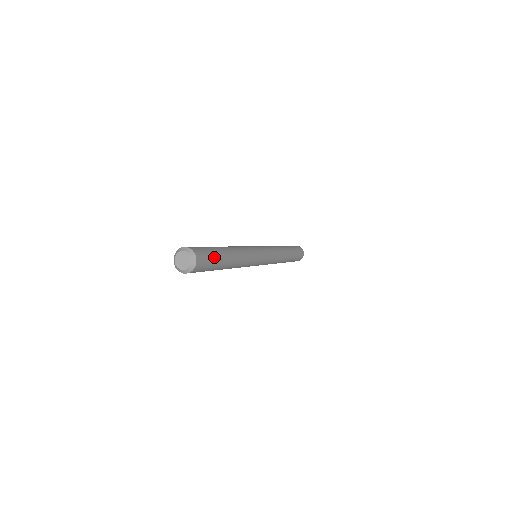
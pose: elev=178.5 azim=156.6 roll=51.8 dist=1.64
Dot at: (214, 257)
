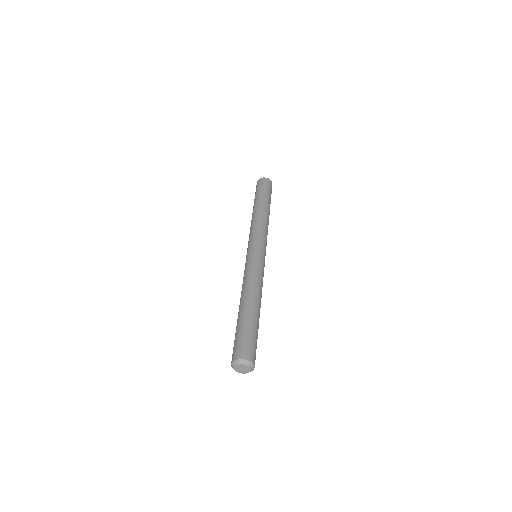
Dot at: occluded
